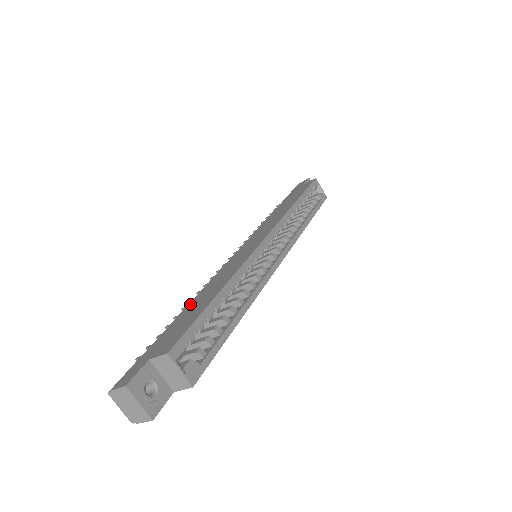
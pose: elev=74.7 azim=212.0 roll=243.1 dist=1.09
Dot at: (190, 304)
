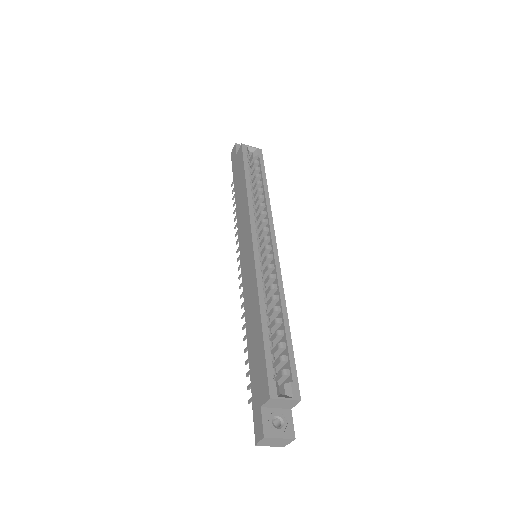
Dot at: (248, 339)
